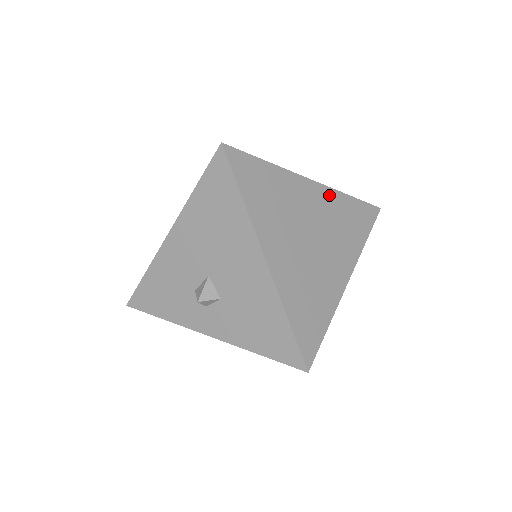
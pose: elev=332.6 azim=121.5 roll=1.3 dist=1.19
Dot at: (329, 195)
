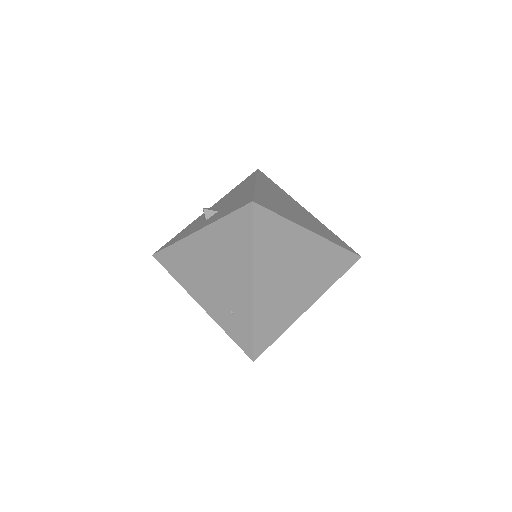
Dot at: (317, 220)
